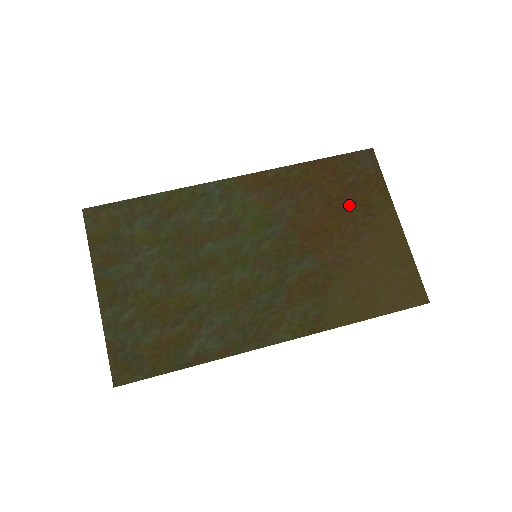
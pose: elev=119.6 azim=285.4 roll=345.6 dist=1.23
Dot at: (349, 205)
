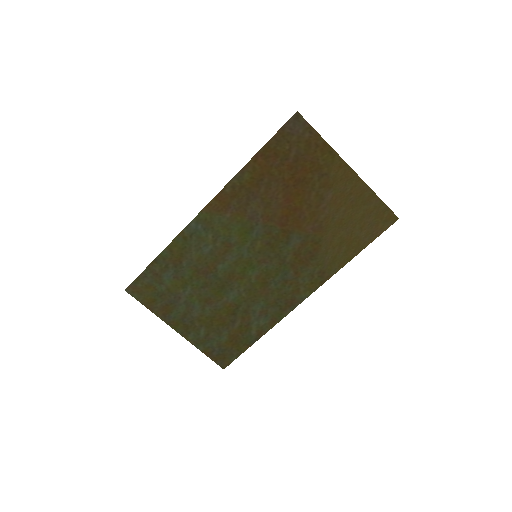
Dot at: (302, 178)
